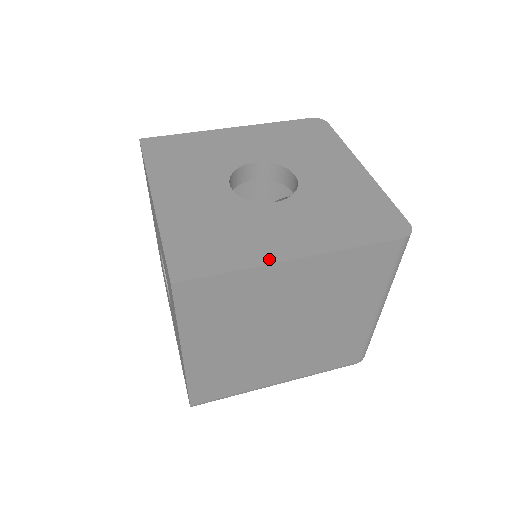
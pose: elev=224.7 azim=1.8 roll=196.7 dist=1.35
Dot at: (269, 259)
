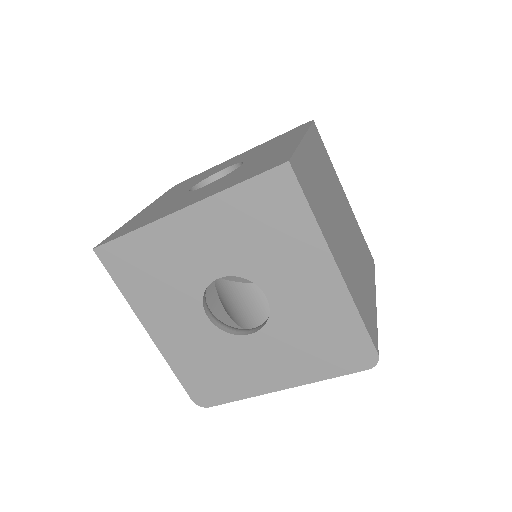
Dot at: (296, 143)
